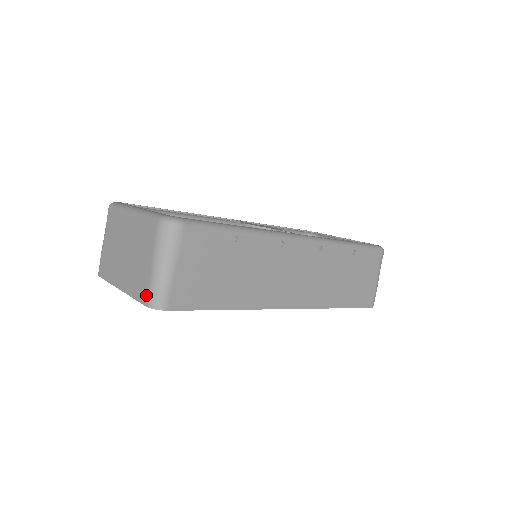
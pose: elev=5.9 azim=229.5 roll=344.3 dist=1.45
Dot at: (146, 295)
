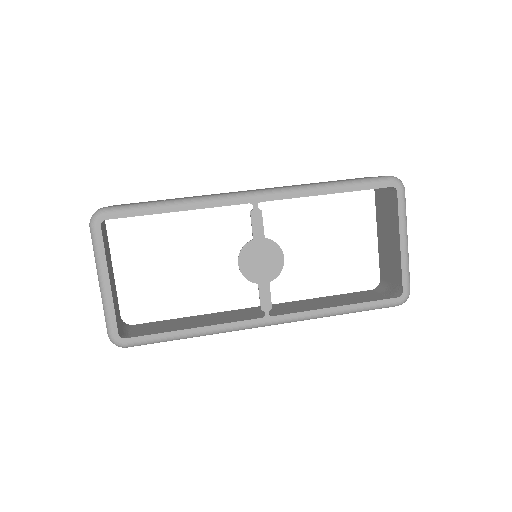
Dot at: occluded
